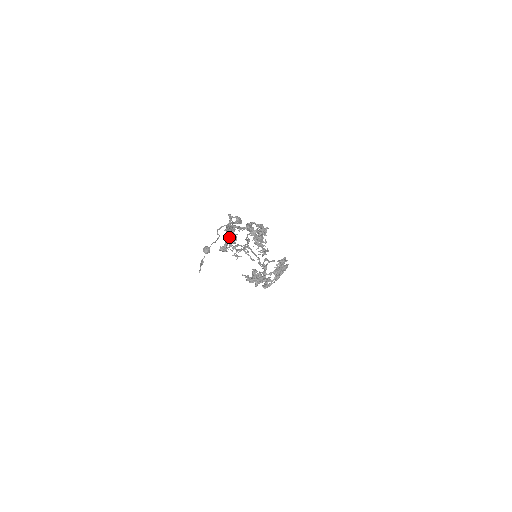
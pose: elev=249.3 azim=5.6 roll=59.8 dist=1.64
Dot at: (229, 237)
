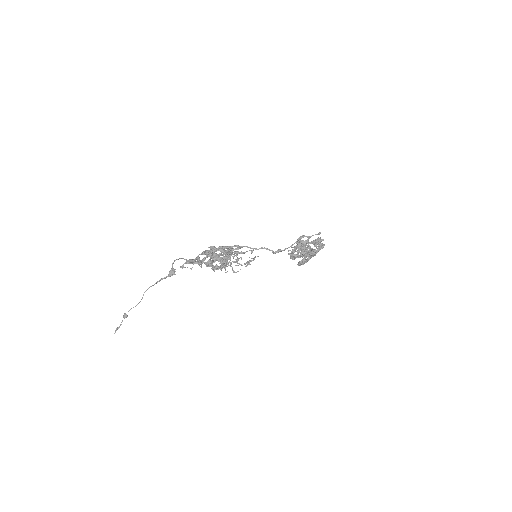
Dot at: (198, 264)
